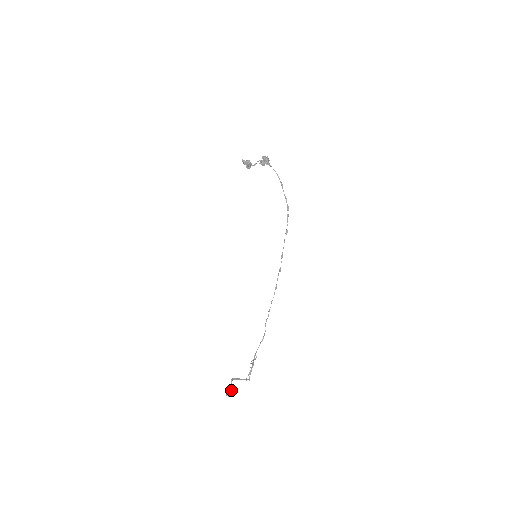
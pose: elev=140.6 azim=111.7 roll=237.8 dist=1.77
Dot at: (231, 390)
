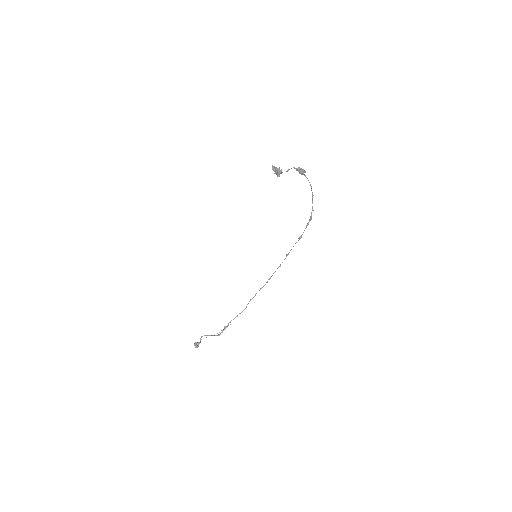
Dot at: (199, 343)
